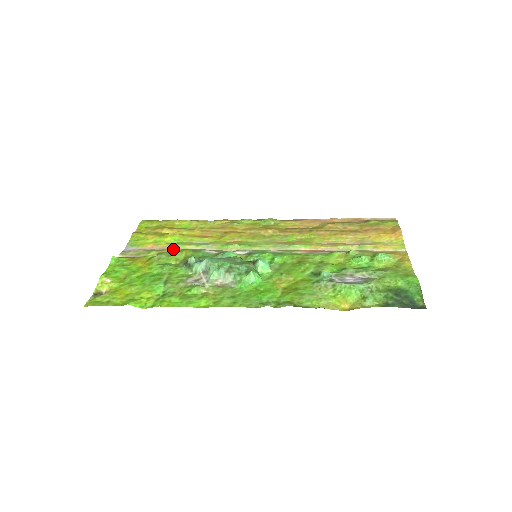
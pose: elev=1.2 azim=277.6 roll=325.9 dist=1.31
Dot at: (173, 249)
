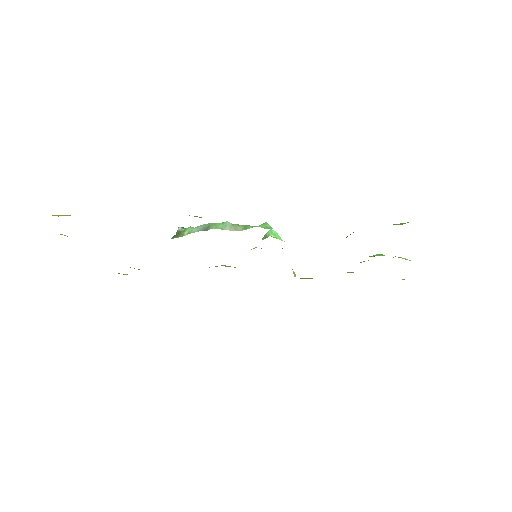
Dot at: occluded
